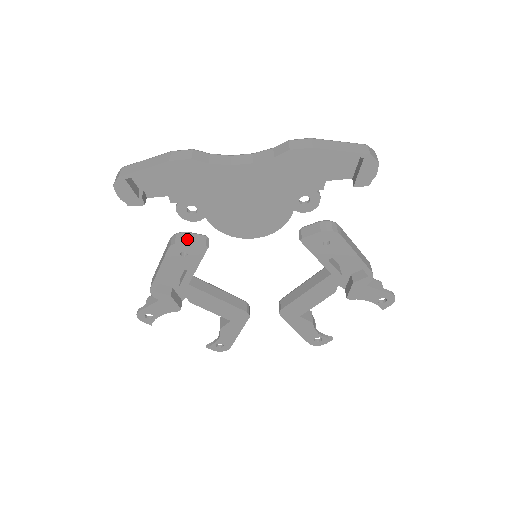
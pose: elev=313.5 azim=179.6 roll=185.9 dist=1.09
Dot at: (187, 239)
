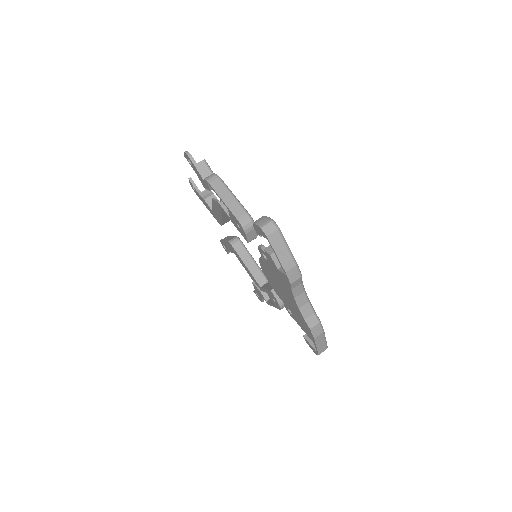
Dot at: (249, 233)
